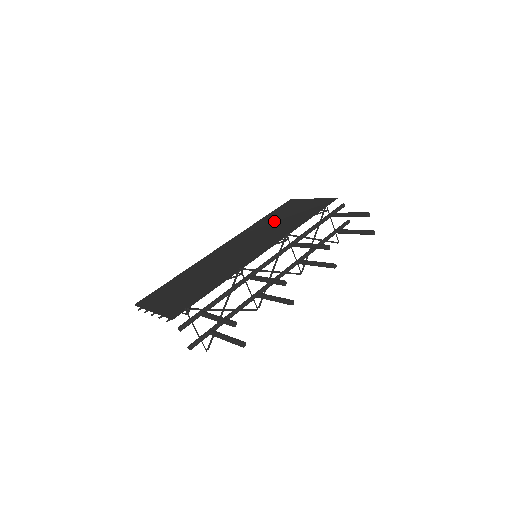
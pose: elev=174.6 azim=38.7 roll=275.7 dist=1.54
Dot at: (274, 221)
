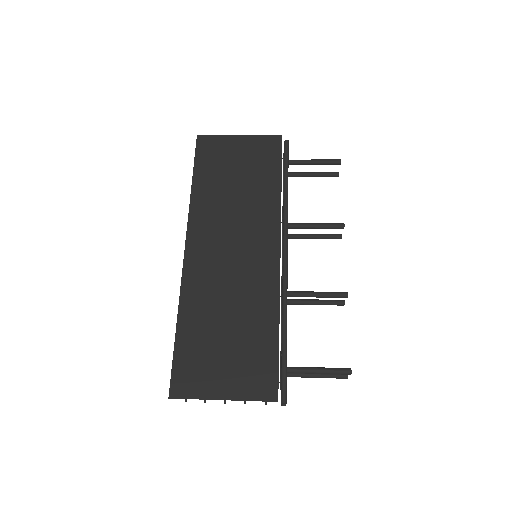
Dot at: (224, 189)
